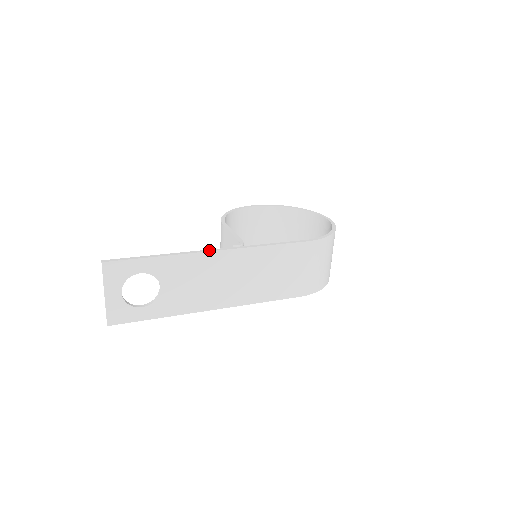
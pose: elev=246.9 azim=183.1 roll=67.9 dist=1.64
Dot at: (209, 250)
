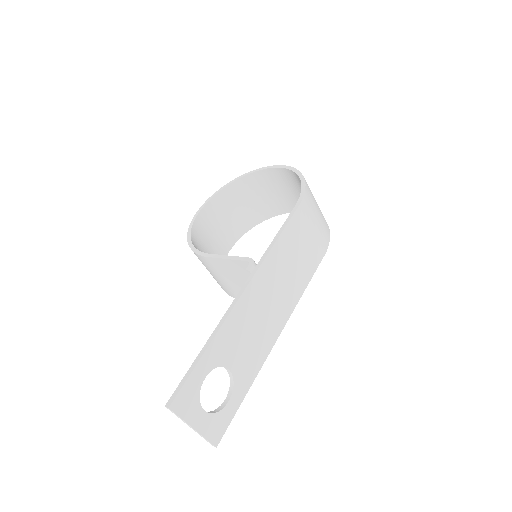
Dot at: (238, 296)
